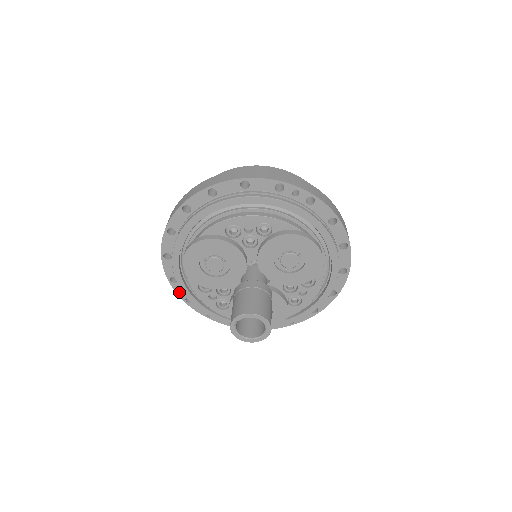
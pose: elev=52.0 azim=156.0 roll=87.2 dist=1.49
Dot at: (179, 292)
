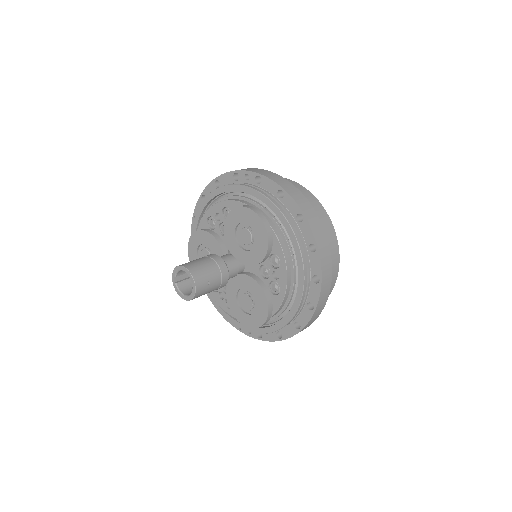
Dot at: occluded
